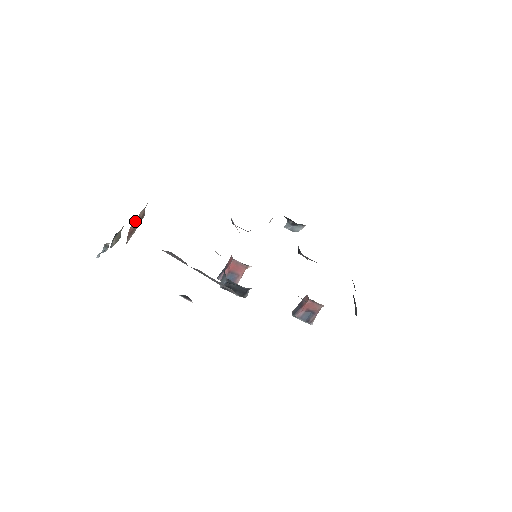
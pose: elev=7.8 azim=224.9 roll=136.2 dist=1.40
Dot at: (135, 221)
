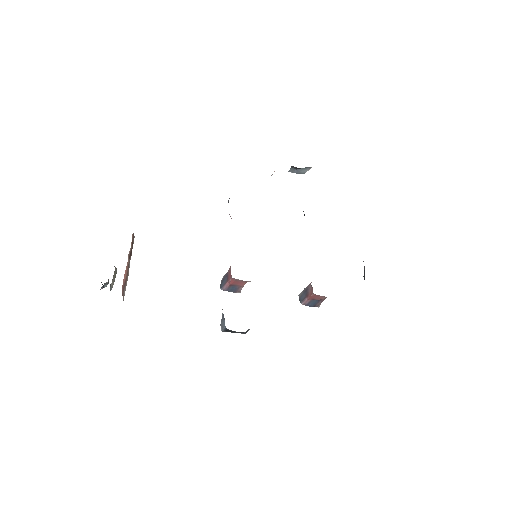
Dot at: (126, 269)
